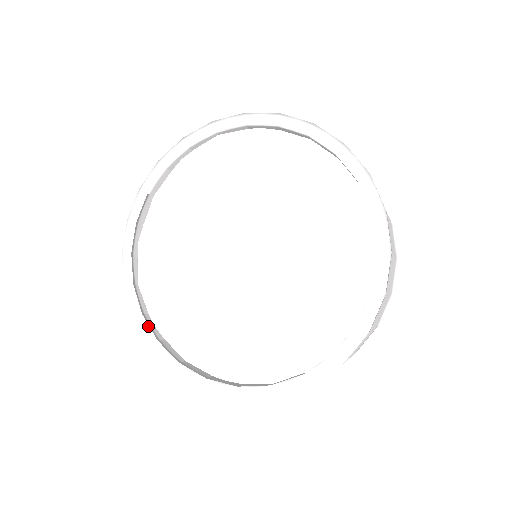
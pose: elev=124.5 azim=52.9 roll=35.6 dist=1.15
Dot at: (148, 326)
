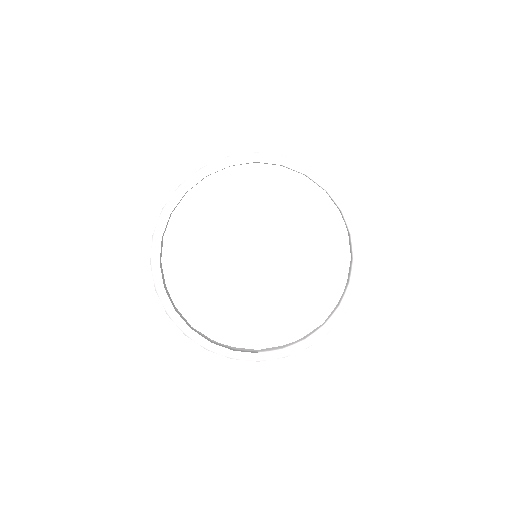
Dot at: (166, 224)
